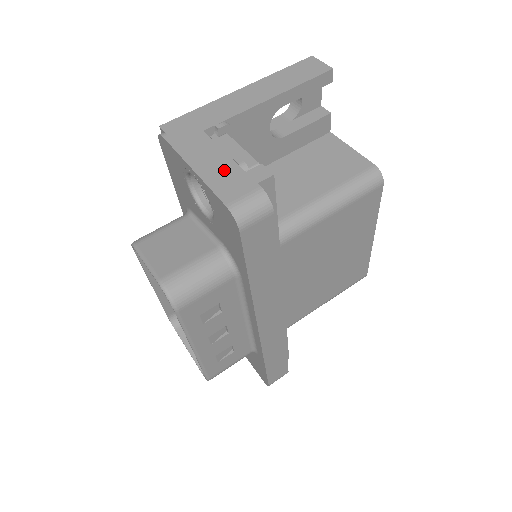
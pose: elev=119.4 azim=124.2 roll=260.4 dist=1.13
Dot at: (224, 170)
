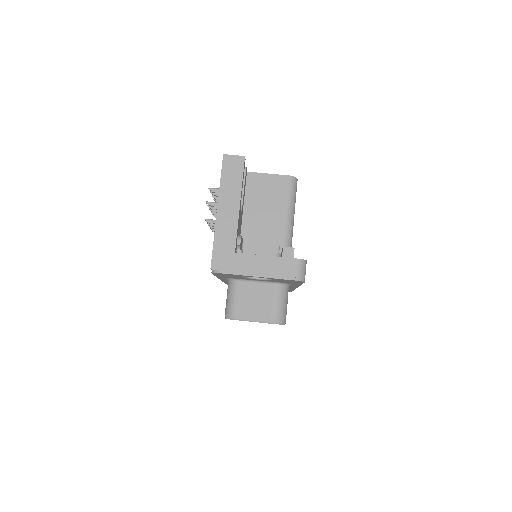
Dot at: (272, 265)
